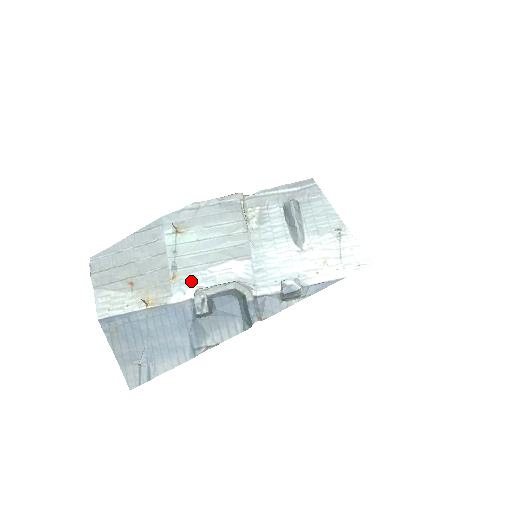
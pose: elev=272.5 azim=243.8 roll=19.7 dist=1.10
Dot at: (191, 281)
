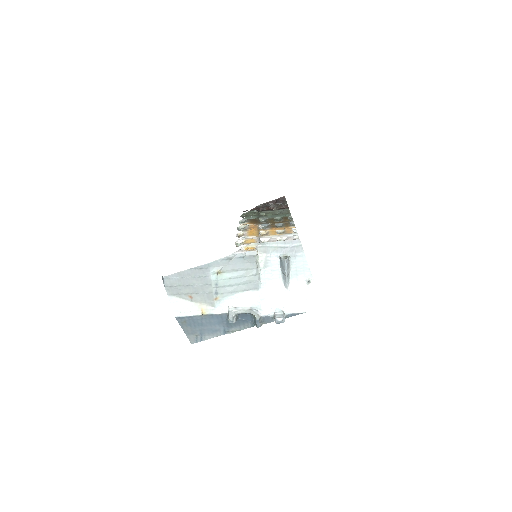
Dot at: (226, 302)
